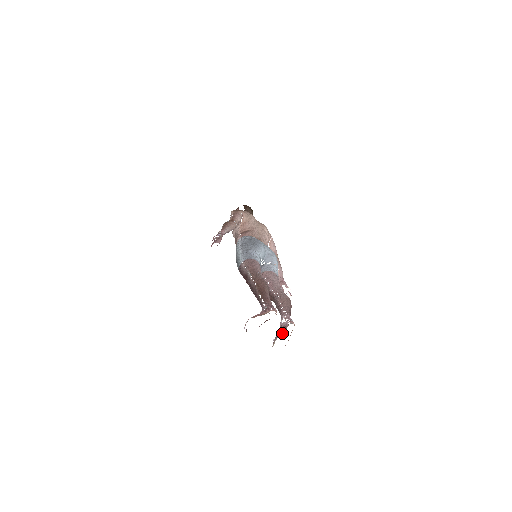
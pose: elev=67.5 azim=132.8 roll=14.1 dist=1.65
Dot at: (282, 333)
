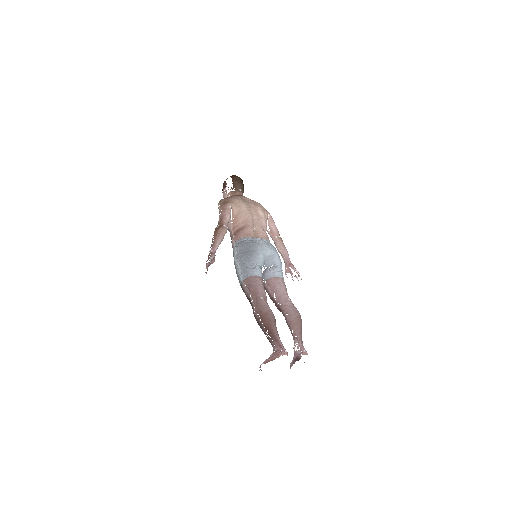
Dot at: occluded
